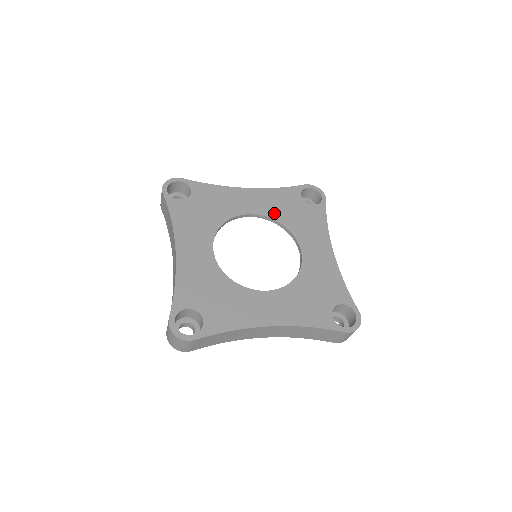
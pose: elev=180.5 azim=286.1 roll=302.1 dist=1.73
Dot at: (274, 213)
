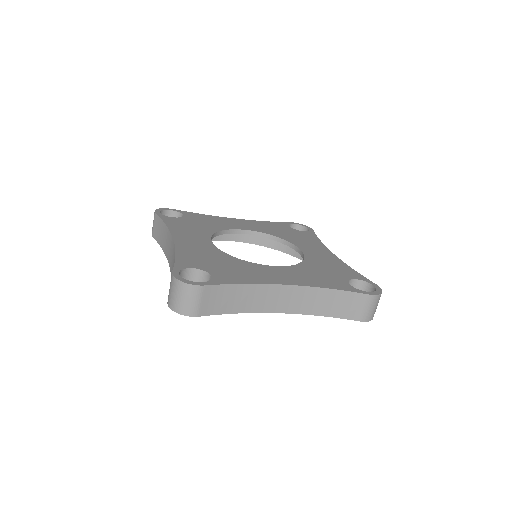
Dot at: (267, 231)
